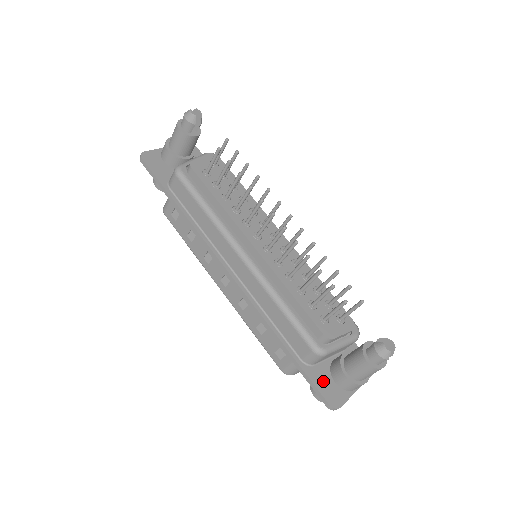
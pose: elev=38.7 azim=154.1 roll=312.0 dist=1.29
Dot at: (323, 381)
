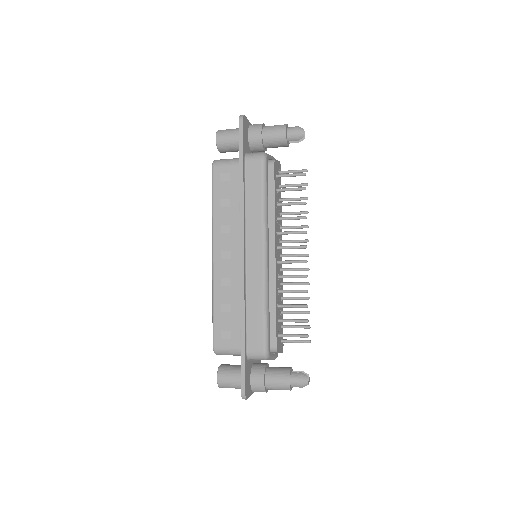
Dot at: (248, 374)
